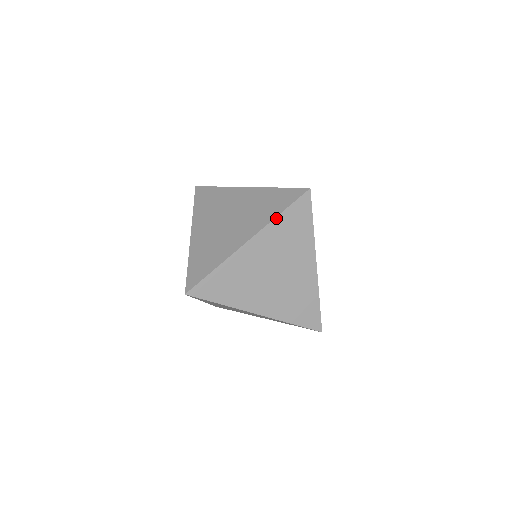
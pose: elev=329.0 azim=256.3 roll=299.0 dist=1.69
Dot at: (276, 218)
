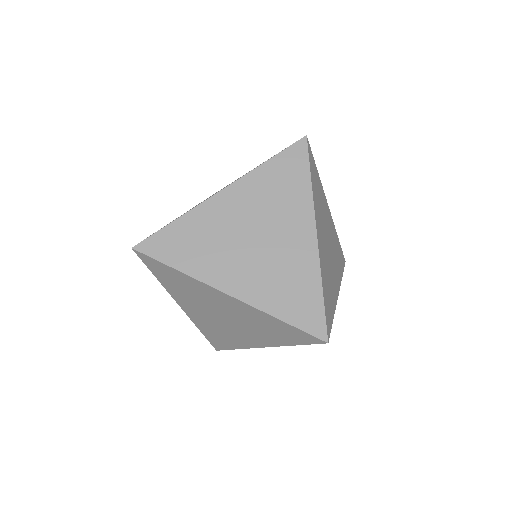
Dot at: (260, 166)
